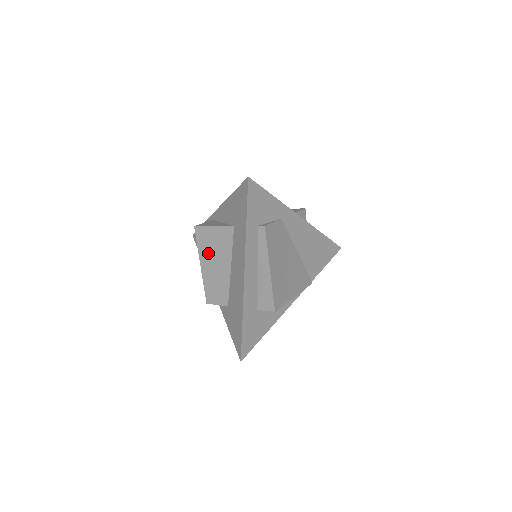
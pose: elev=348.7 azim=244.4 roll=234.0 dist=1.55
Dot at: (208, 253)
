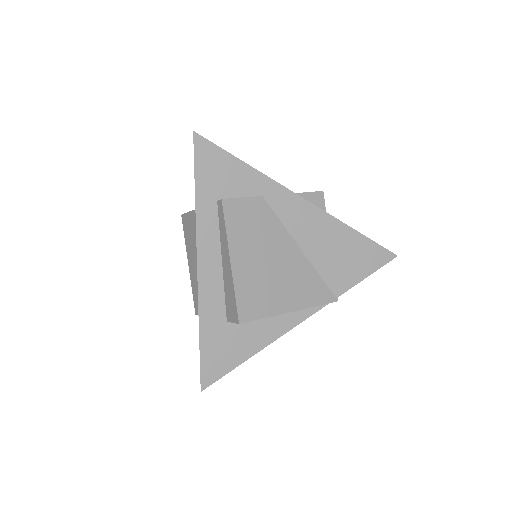
Dot at: (191, 247)
